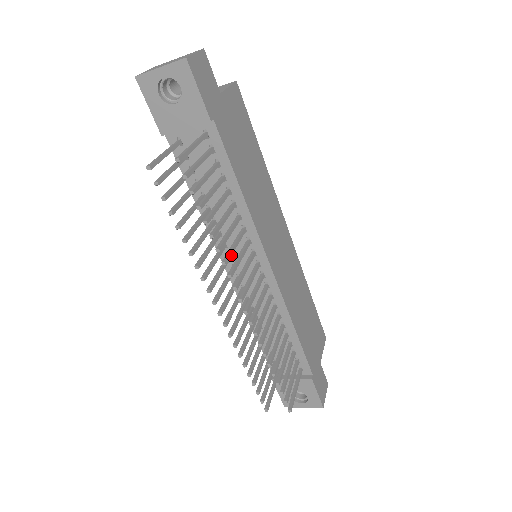
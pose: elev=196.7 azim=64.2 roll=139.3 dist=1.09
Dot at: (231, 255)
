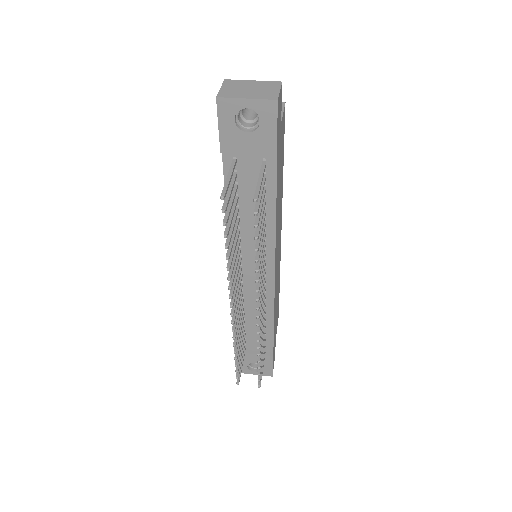
Dot at: (260, 272)
